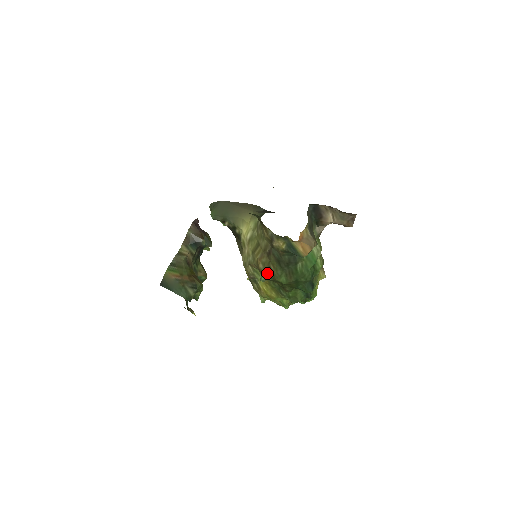
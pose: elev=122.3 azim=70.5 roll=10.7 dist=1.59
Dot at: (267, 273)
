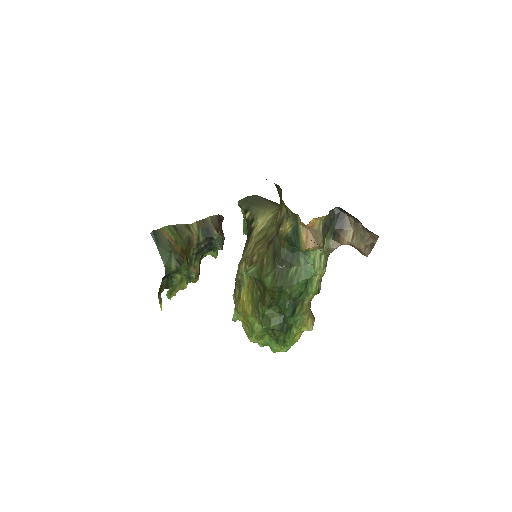
Dot at: (257, 267)
